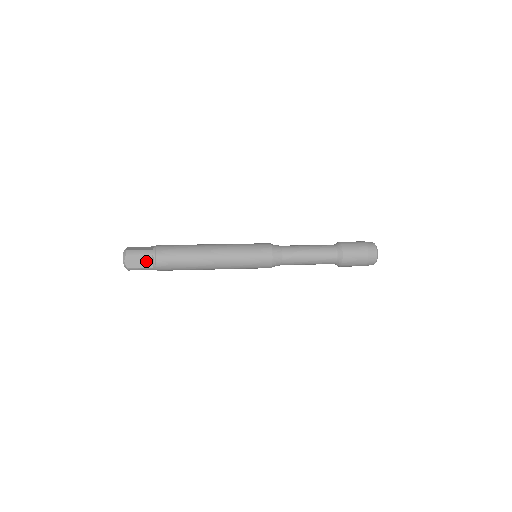
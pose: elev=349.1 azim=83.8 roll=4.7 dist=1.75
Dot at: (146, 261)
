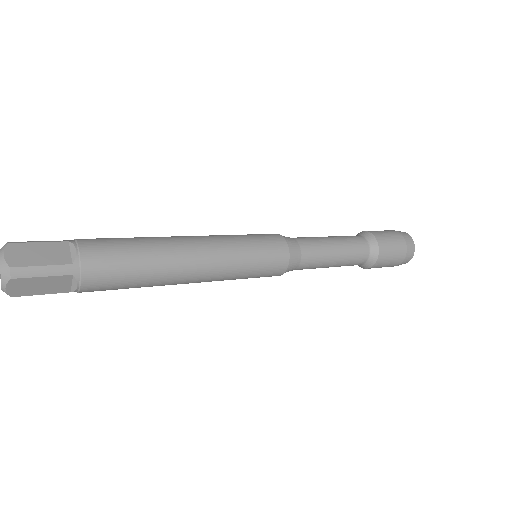
Dot at: (57, 285)
